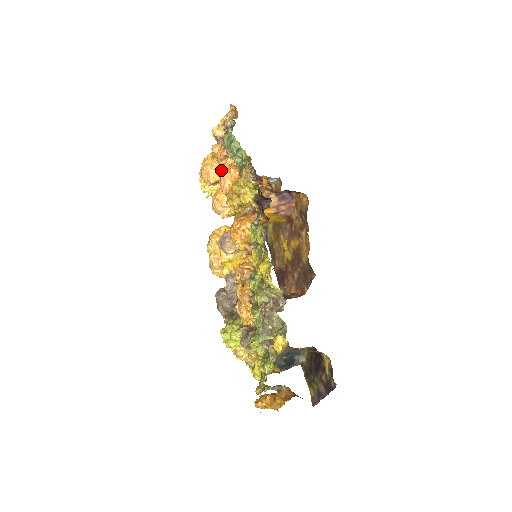
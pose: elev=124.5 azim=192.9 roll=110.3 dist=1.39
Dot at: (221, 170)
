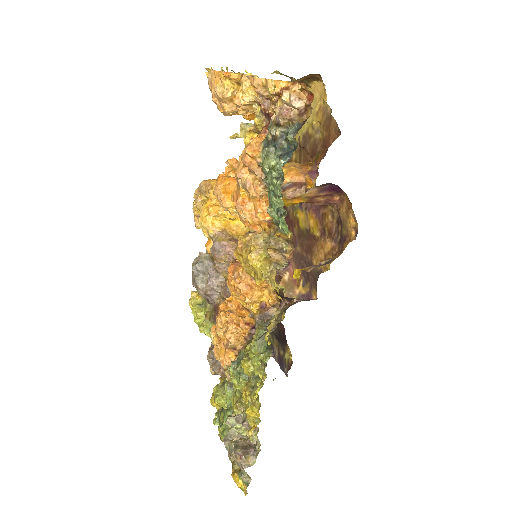
Dot at: (243, 187)
